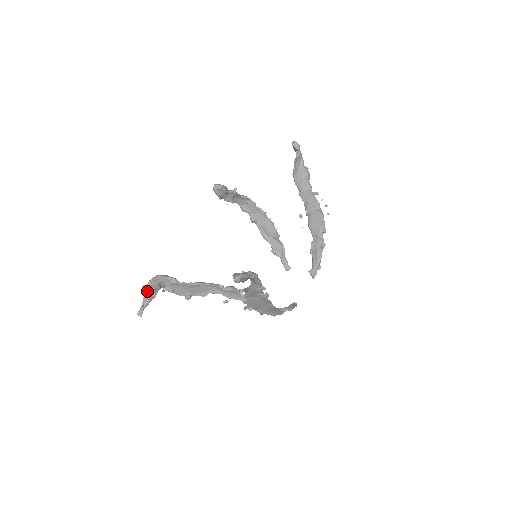
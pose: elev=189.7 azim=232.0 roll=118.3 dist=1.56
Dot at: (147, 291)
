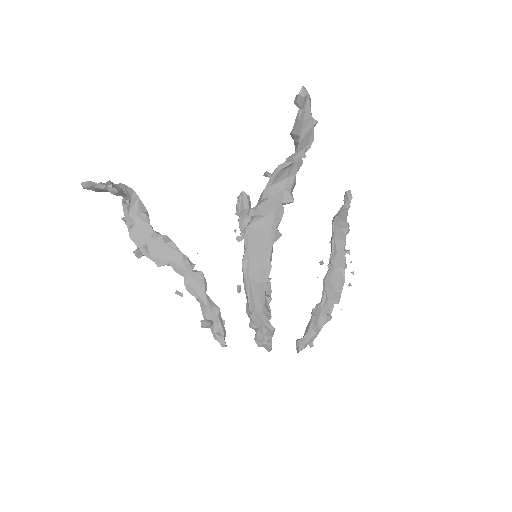
Dot at: occluded
